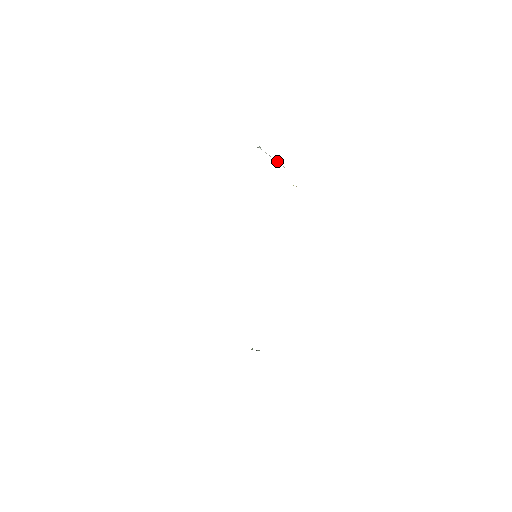
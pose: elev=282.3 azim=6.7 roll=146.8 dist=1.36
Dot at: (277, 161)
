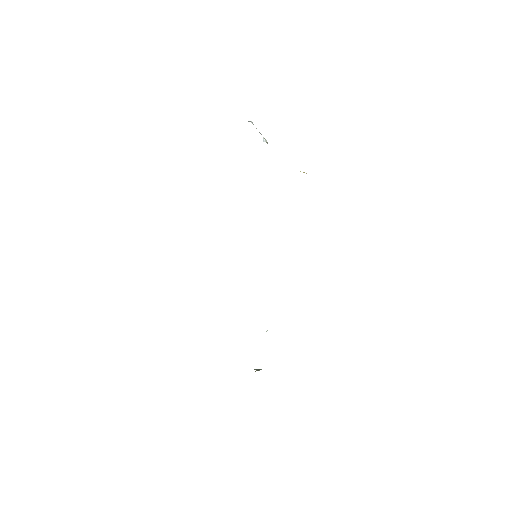
Dot at: (266, 140)
